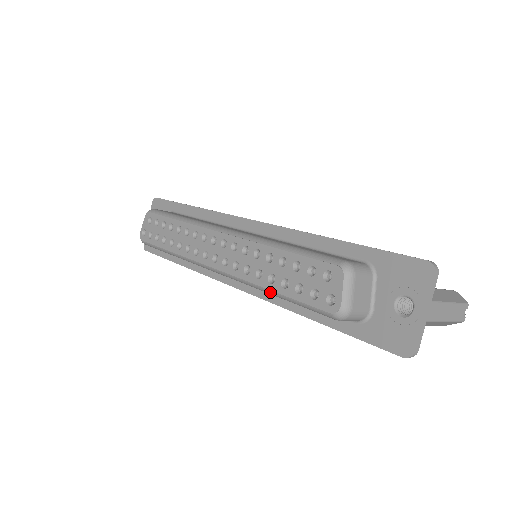
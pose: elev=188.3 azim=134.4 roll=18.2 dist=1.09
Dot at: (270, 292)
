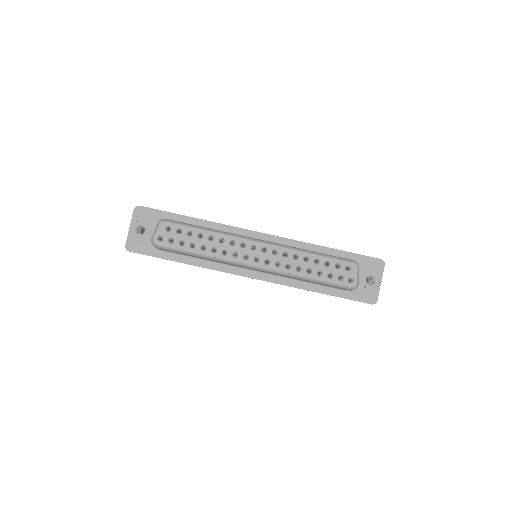
Dot at: (307, 279)
